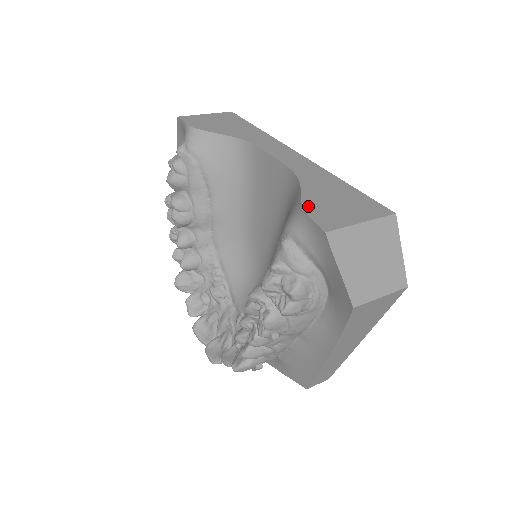
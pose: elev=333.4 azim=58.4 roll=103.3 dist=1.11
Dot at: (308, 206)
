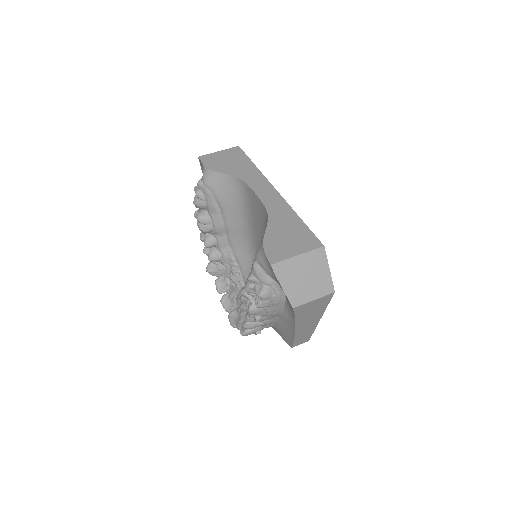
Dot at: (266, 243)
